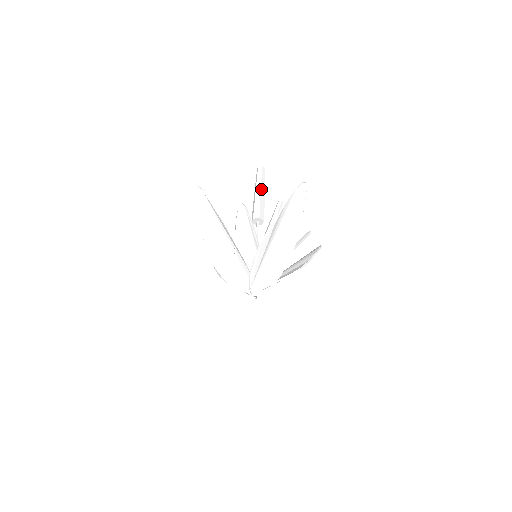
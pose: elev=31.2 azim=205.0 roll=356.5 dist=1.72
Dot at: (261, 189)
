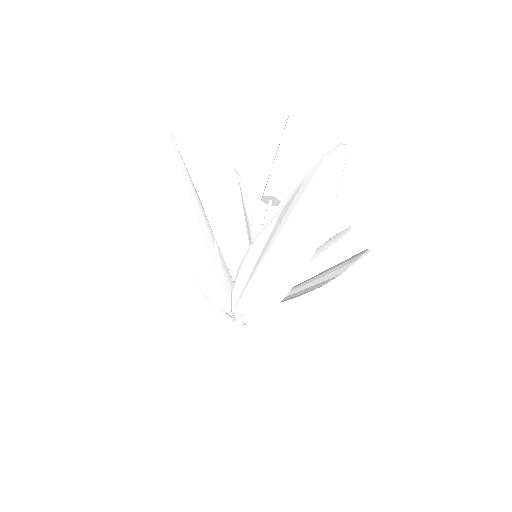
Dot at: (286, 150)
